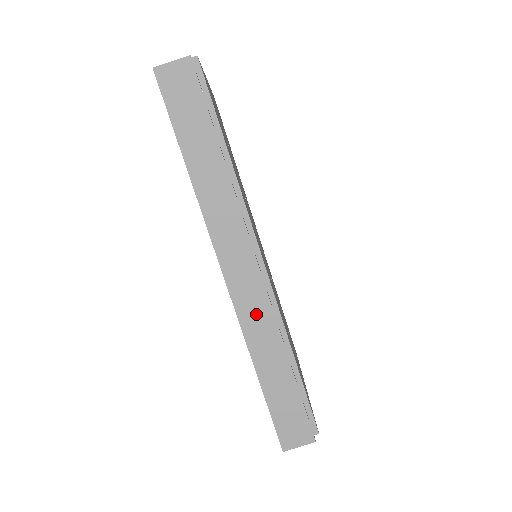
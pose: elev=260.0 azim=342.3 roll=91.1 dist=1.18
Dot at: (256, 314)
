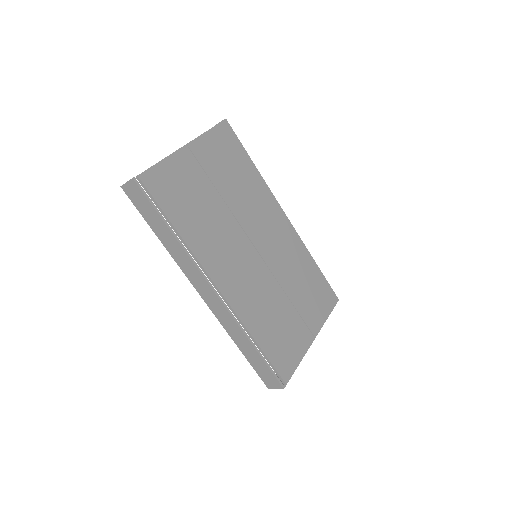
Dot at: (225, 318)
